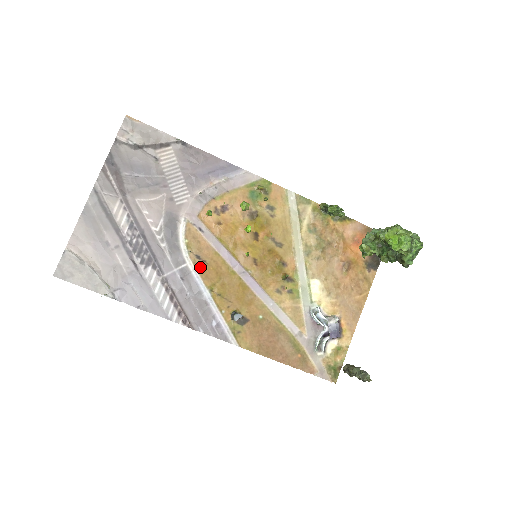
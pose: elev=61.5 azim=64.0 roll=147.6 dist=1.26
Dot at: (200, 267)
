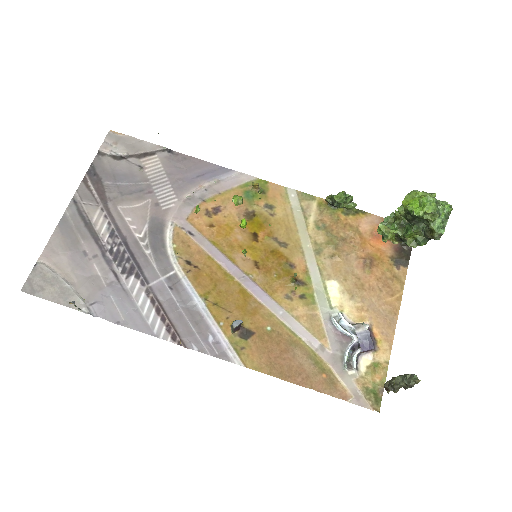
Dot at: (191, 273)
